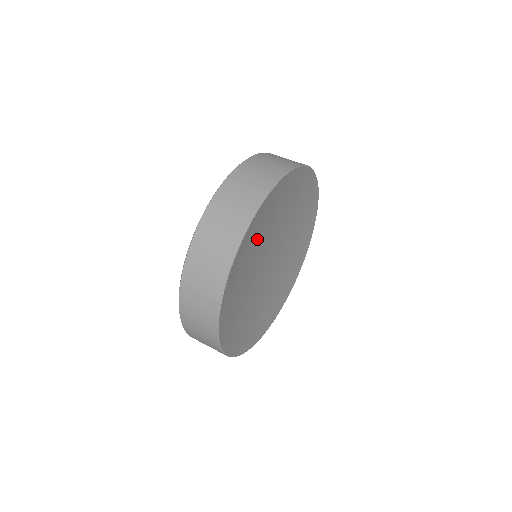
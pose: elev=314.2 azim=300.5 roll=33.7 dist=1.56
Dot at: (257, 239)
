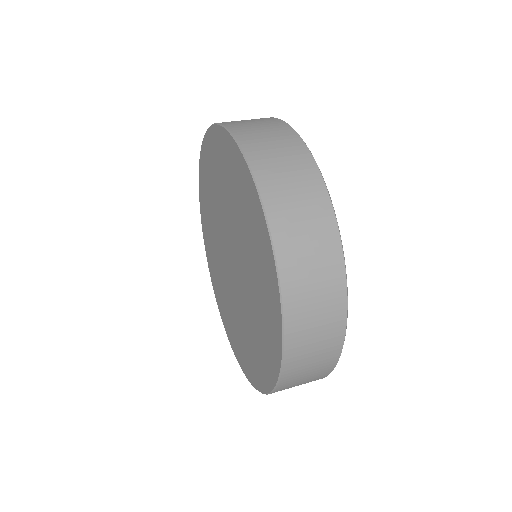
Dot at: occluded
